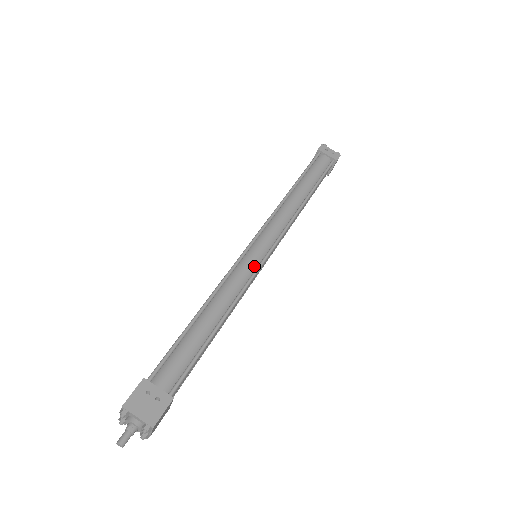
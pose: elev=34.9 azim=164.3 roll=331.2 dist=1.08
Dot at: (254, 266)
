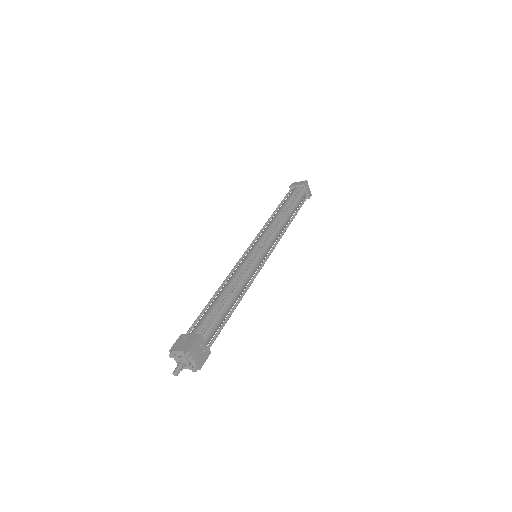
Dot at: (258, 267)
